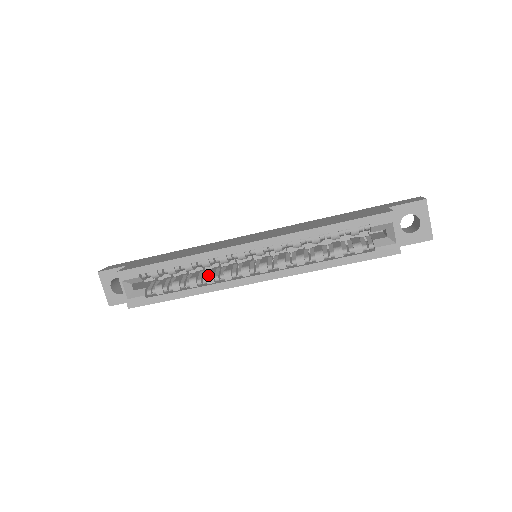
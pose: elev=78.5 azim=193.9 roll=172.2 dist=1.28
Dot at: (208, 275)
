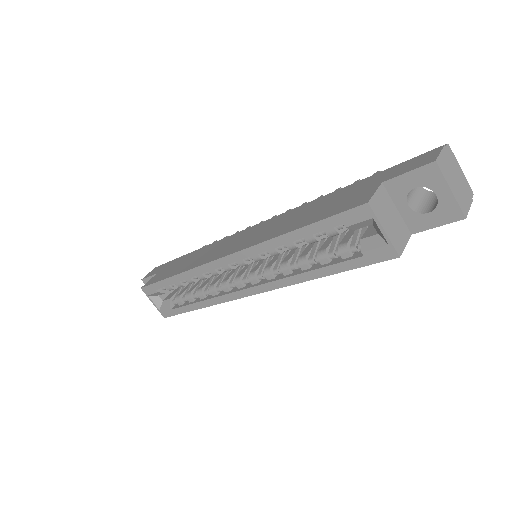
Dot at: (210, 287)
